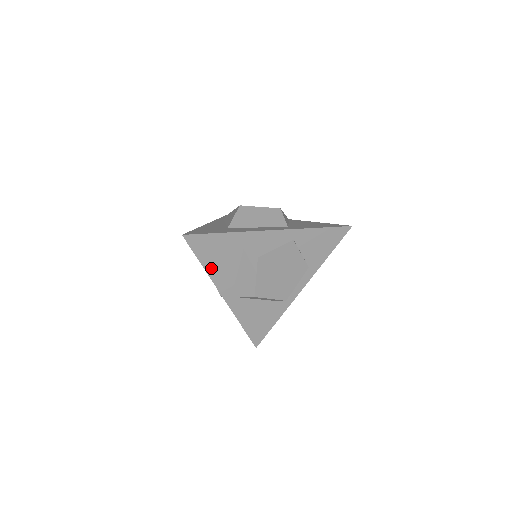
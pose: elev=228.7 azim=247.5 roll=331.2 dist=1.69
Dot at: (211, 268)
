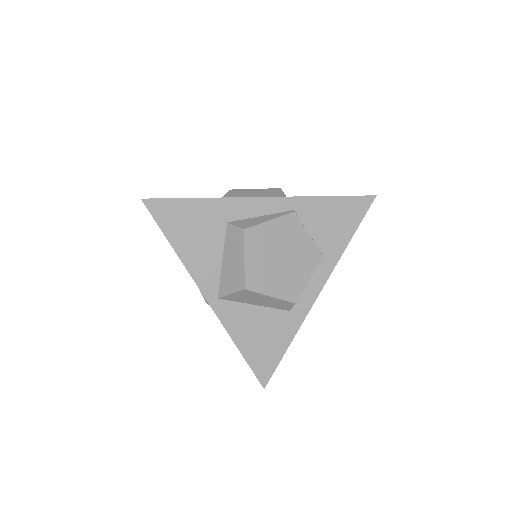
Dot at: (185, 251)
